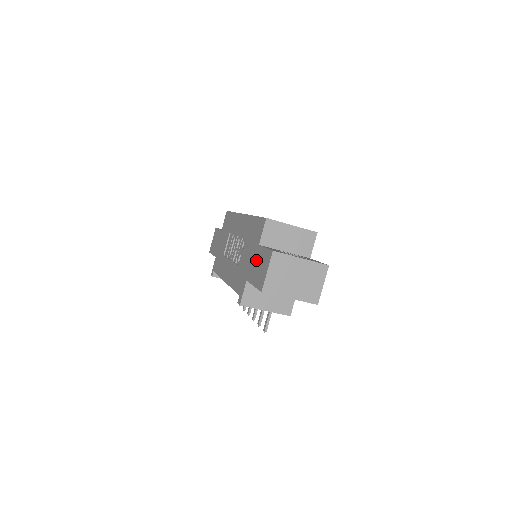
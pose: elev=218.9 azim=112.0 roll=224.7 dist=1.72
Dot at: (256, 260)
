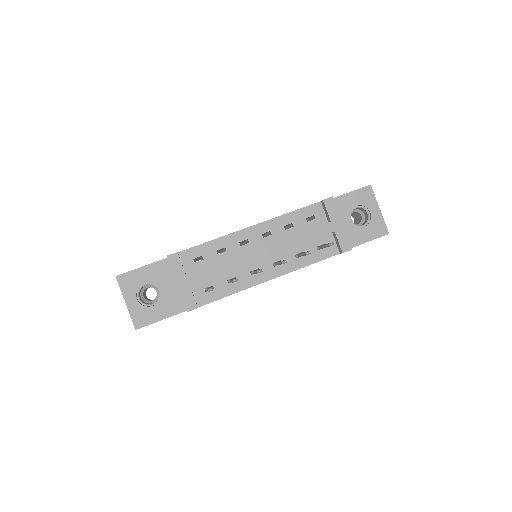
Dot at: occluded
